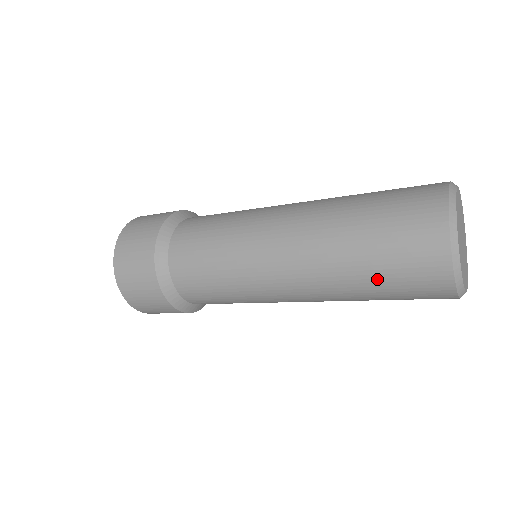
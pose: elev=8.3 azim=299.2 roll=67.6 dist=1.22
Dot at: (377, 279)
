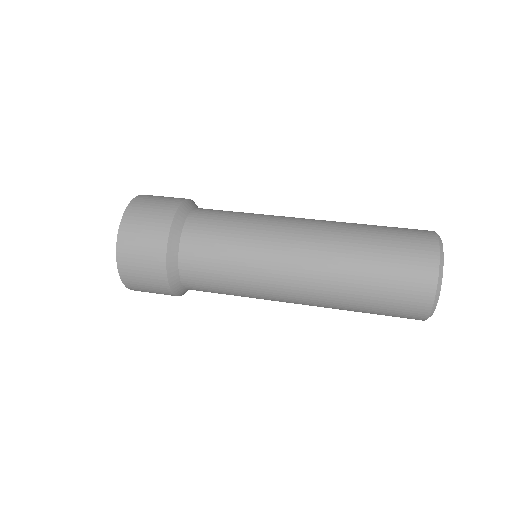
Dot at: occluded
